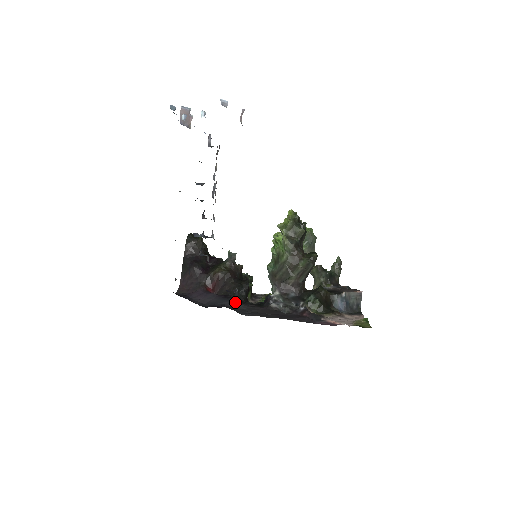
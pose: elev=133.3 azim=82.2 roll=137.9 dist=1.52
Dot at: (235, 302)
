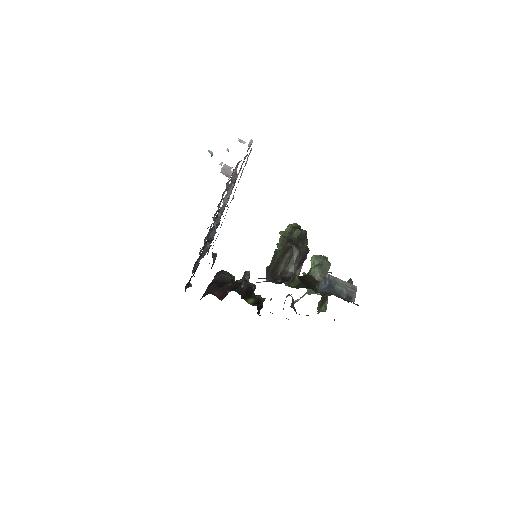
Dot at: occluded
